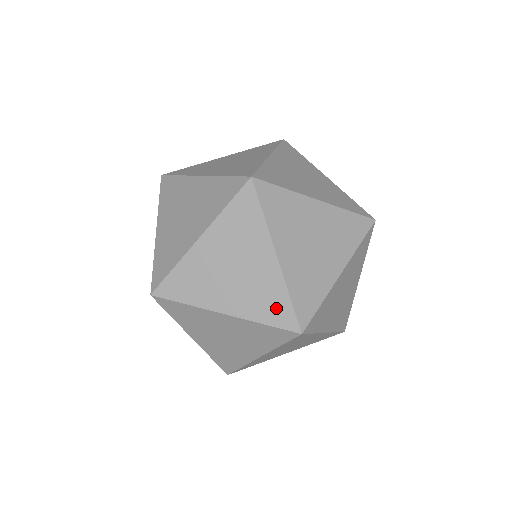
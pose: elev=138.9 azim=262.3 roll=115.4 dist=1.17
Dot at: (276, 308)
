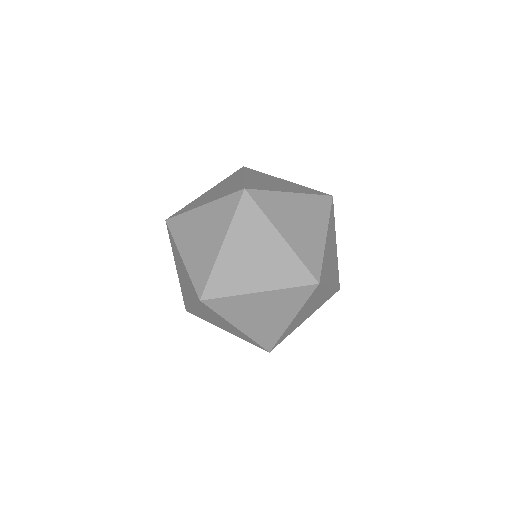
Dot at: (295, 273)
